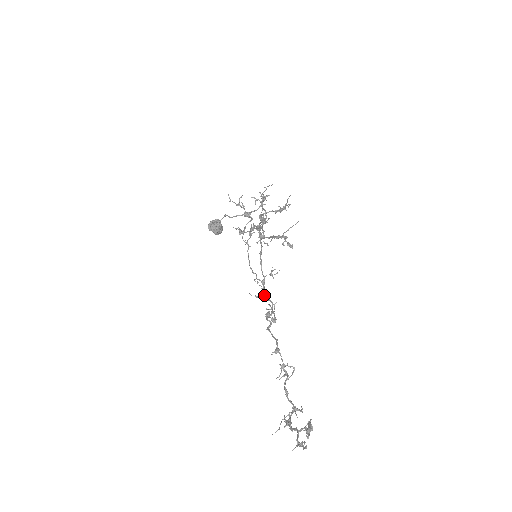
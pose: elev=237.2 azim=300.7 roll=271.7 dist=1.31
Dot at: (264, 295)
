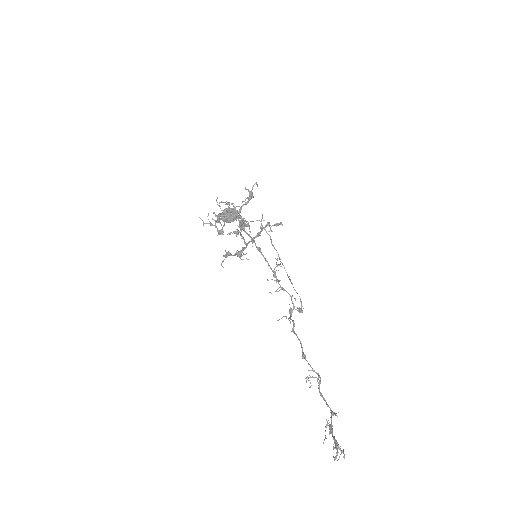
Dot at: (282, 289)
